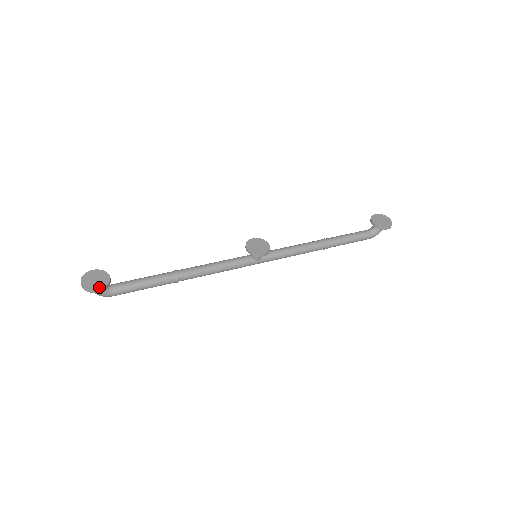
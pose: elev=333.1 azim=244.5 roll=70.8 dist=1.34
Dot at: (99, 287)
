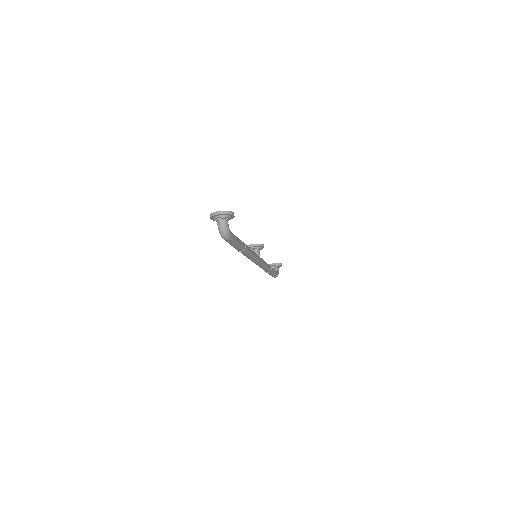
Dot at: occluded
